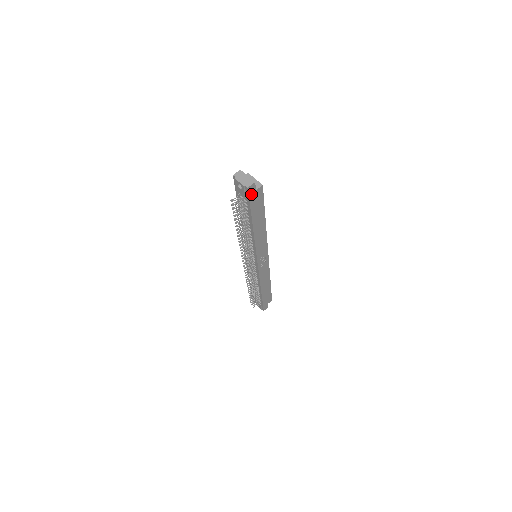
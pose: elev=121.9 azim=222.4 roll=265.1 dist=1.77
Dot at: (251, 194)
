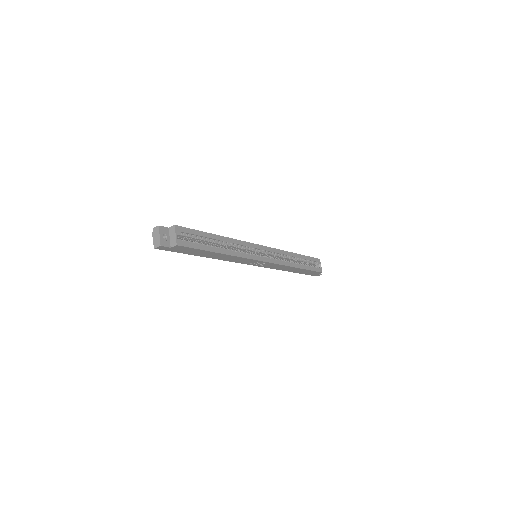
Dot at: (167, 249)
